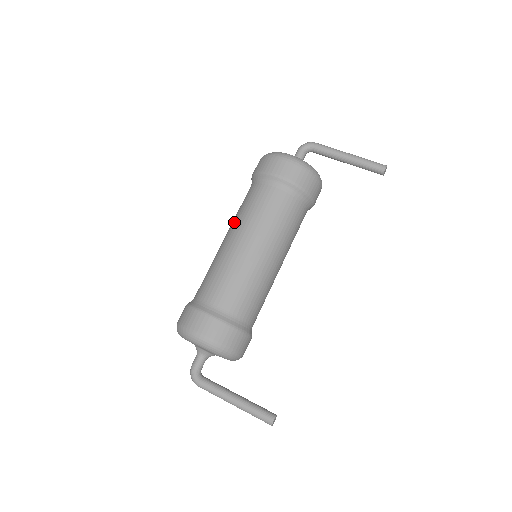
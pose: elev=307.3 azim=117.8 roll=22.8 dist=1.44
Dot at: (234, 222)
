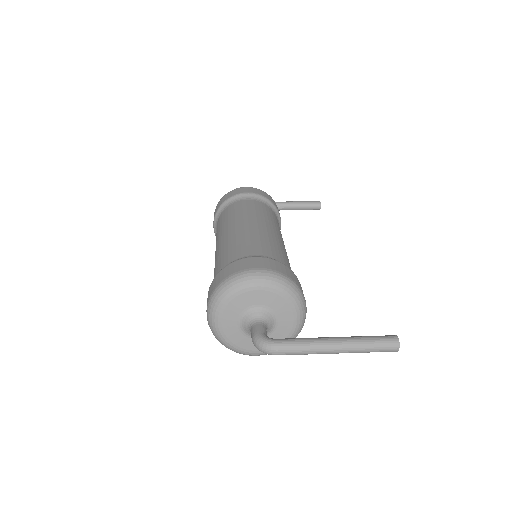
Dot at: (223, 227)
